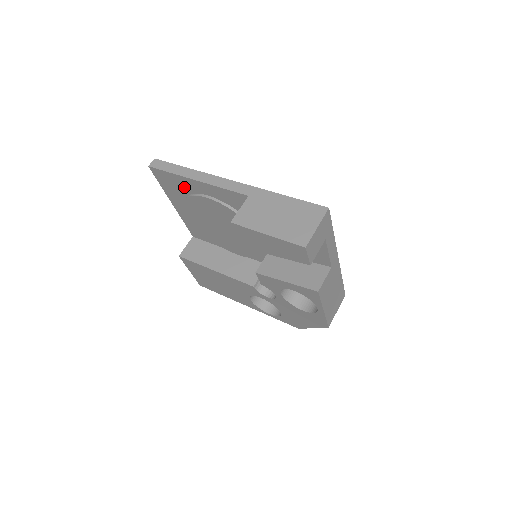
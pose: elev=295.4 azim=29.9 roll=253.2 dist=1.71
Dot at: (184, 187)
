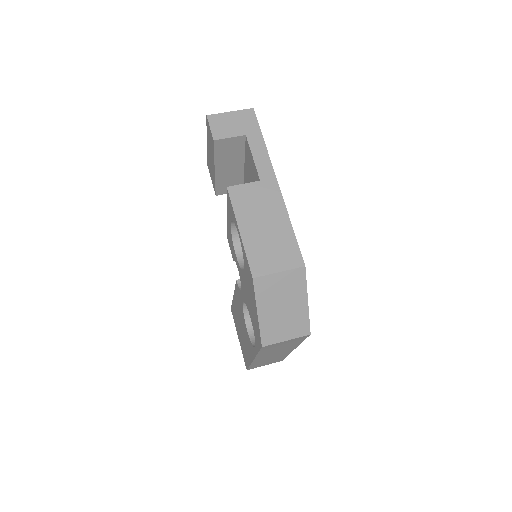
Dot at: occluded
